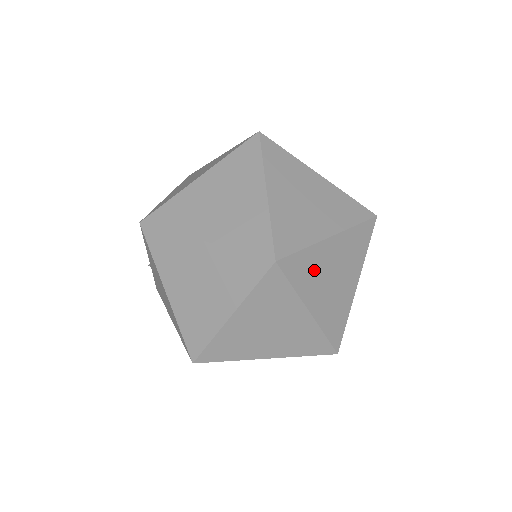
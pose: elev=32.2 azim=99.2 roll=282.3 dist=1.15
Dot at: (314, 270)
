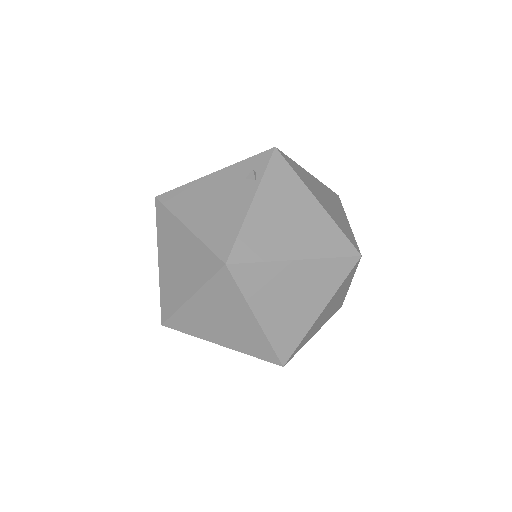
Dot at: (312, 331)
